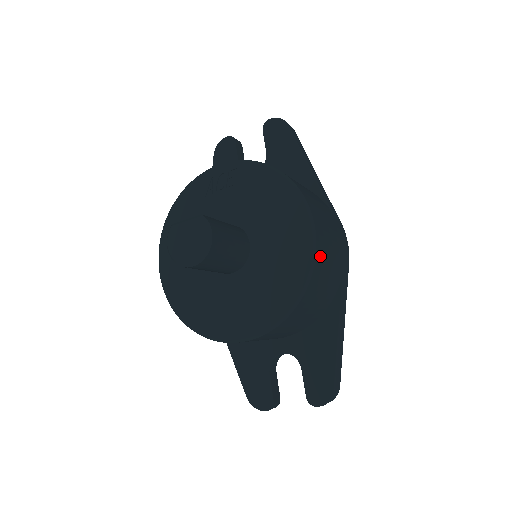
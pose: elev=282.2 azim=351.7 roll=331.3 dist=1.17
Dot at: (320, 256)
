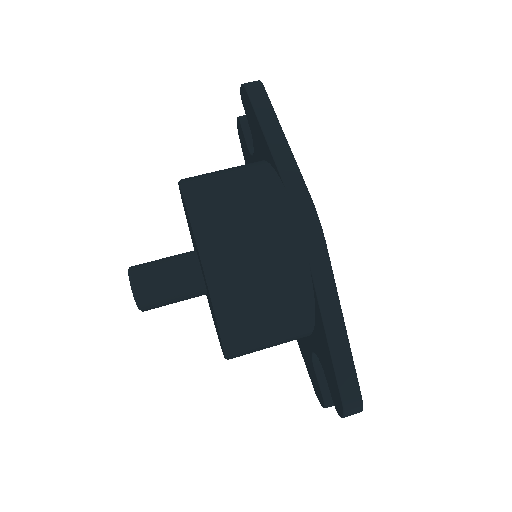
Dot at: (223, 278)
